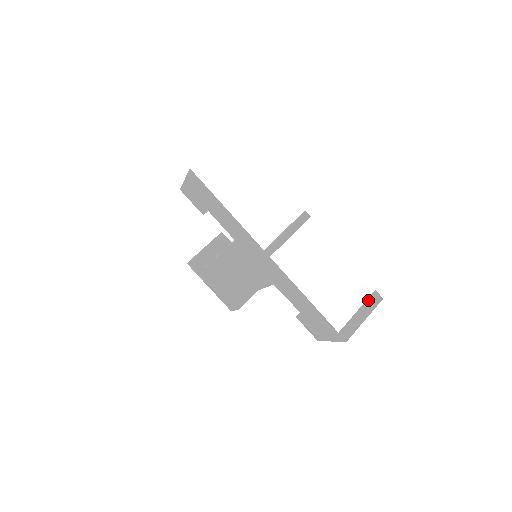
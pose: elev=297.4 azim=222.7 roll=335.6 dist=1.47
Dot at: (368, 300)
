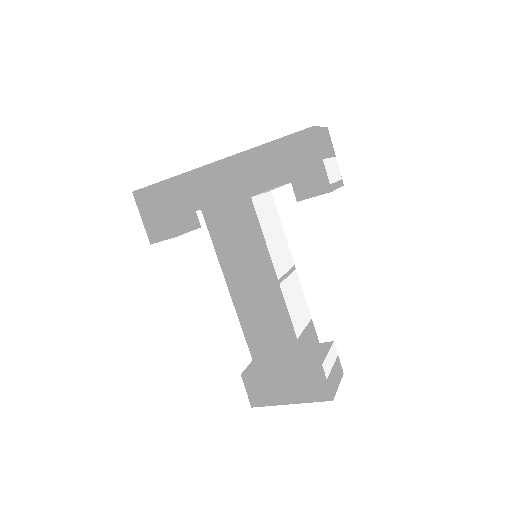
Dot at: occluded
